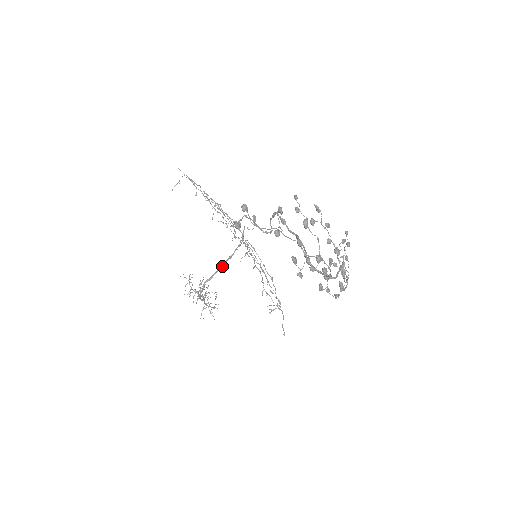
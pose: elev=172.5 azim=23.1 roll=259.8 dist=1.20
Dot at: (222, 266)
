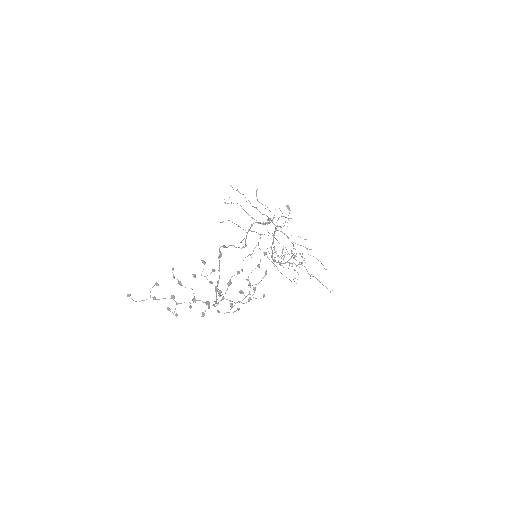
Dot at: (271, 248)
